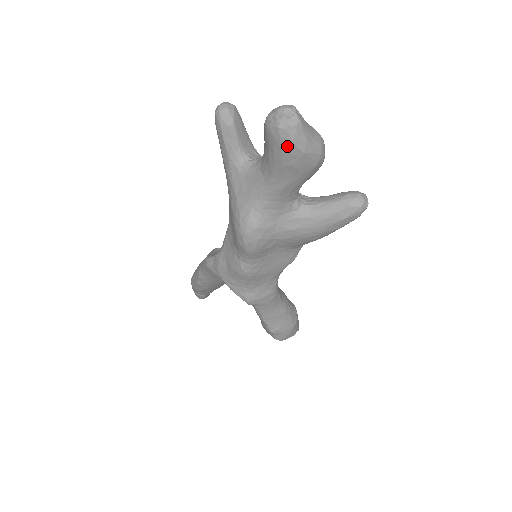
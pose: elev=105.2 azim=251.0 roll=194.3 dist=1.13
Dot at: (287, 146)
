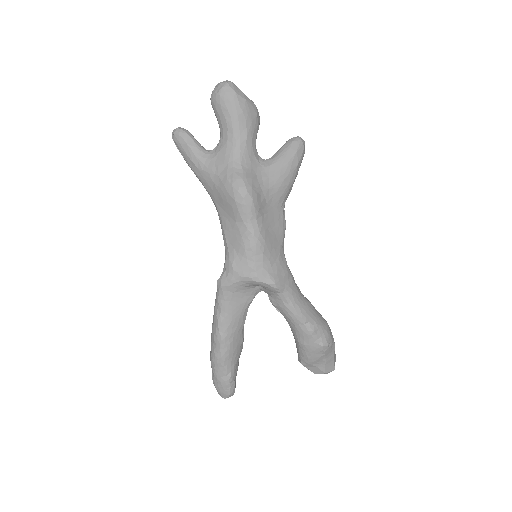
Dot at: (233, 97)
